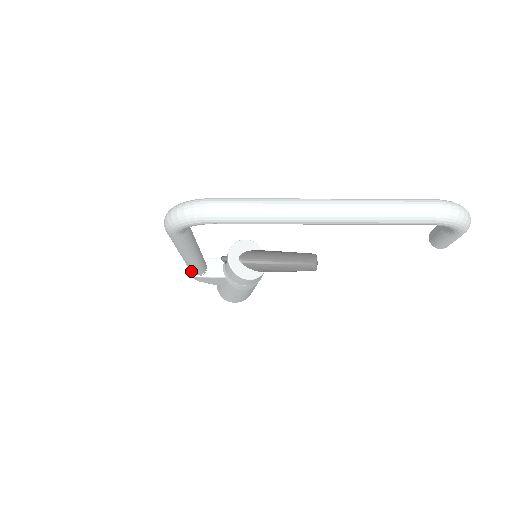
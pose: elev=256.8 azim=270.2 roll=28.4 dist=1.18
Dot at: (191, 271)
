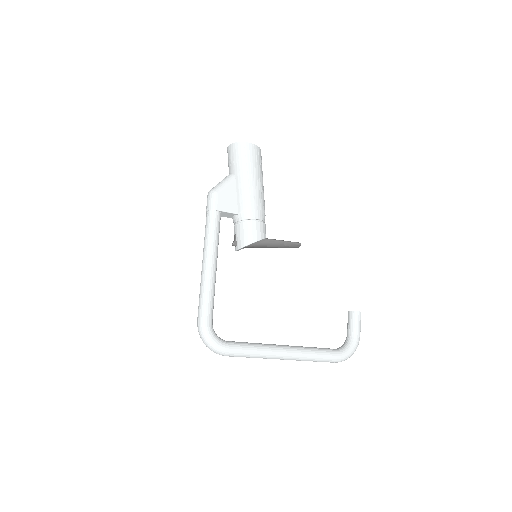
Dot at: occluded
